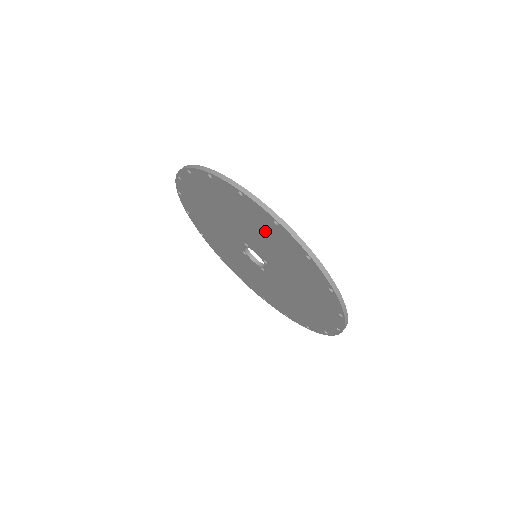
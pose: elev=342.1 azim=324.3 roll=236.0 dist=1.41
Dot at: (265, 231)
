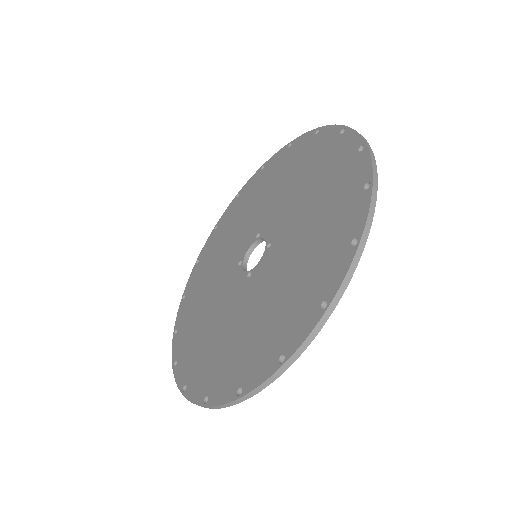
Dot at: (314, 166)
